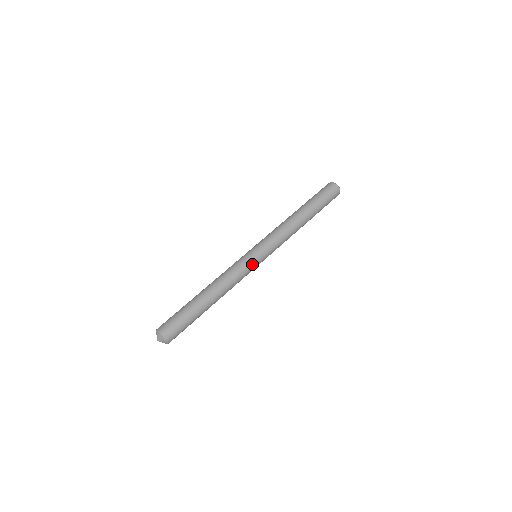
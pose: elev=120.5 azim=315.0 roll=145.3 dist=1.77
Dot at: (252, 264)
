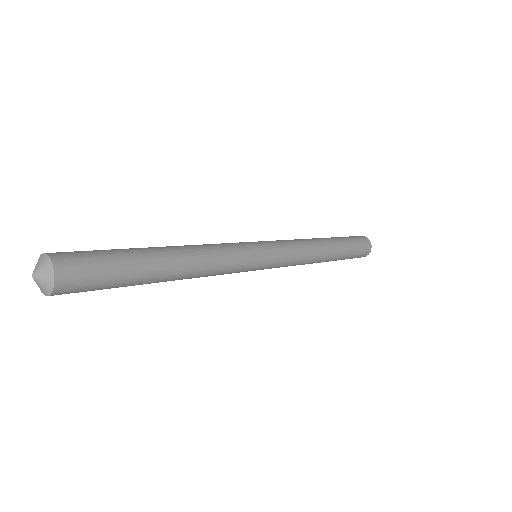
Dot at: (249, 246)
